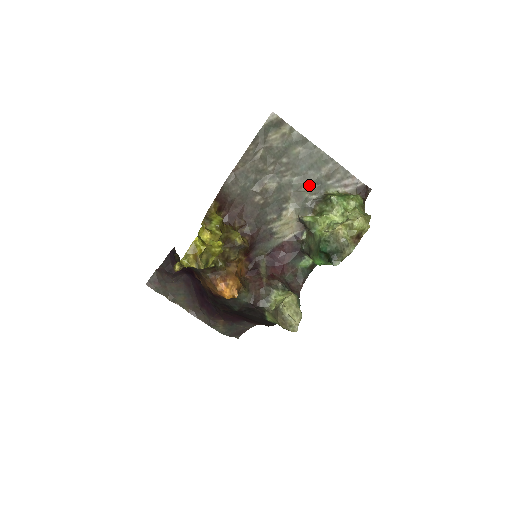
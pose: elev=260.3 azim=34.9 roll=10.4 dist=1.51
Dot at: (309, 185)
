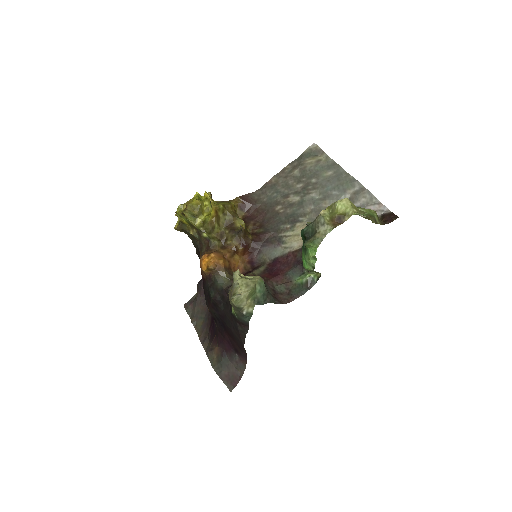
Dot at: occluded
